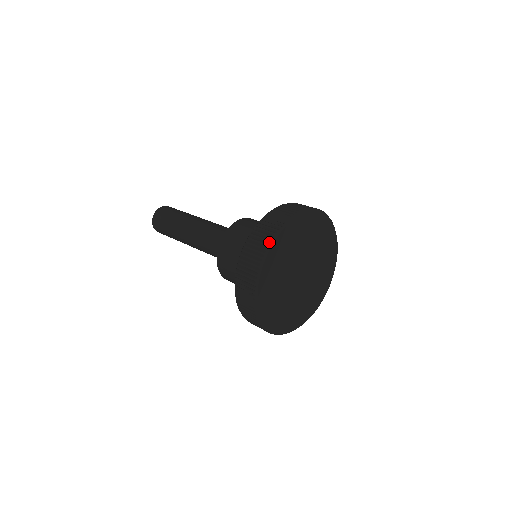
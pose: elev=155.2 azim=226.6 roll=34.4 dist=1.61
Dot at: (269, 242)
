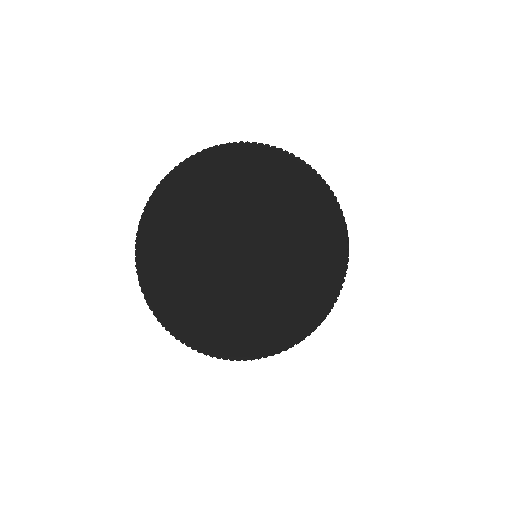
Dot at: (141, 216)
